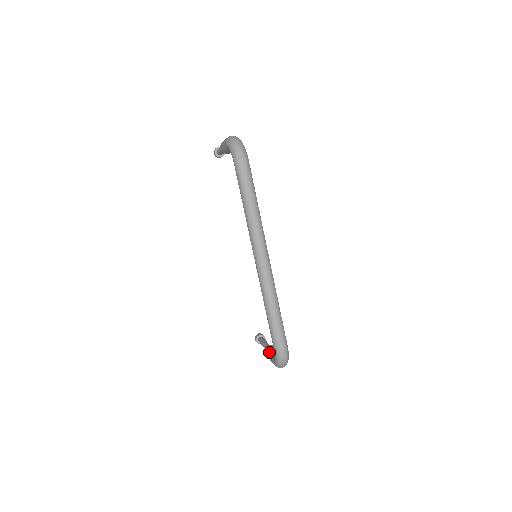
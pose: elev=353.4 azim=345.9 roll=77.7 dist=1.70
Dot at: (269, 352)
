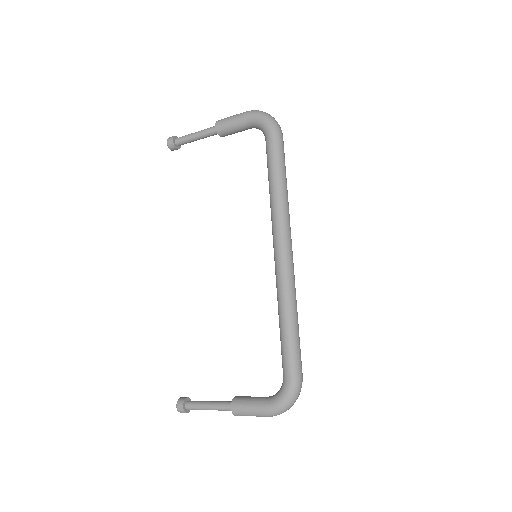
Dot at: (247, 400)
